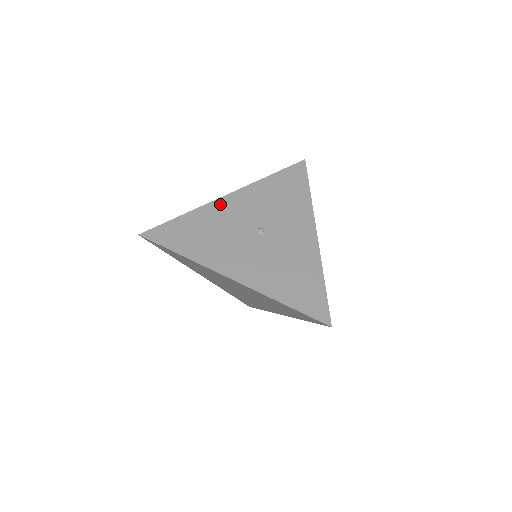
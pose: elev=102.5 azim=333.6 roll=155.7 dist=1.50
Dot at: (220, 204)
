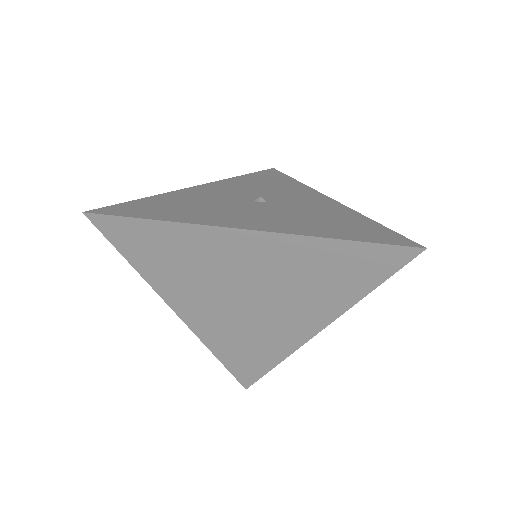
Dot at: (193, 190)
